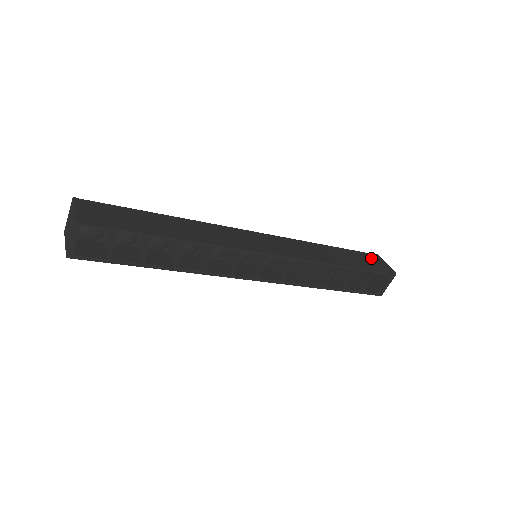
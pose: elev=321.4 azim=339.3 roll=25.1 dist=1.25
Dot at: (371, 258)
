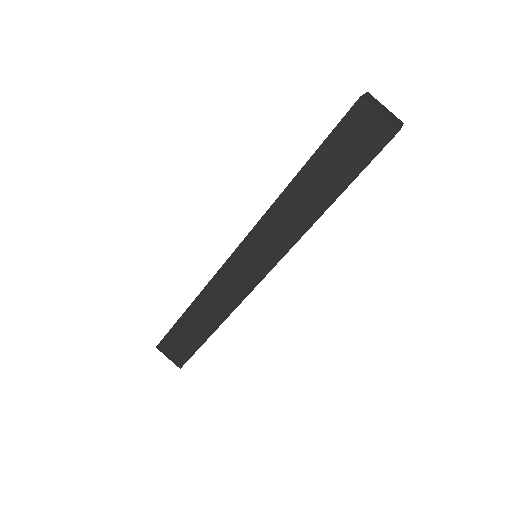
Dot at: (353, 128)
